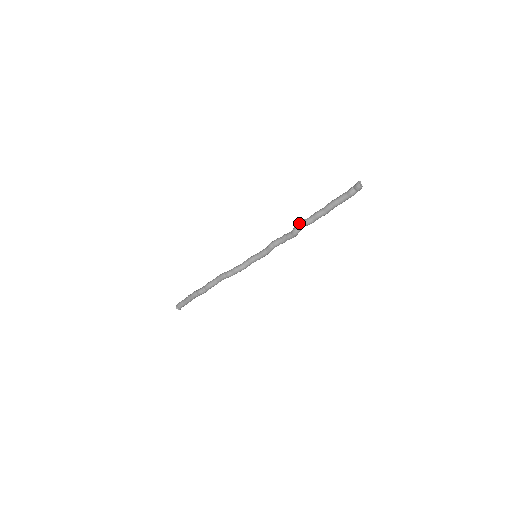
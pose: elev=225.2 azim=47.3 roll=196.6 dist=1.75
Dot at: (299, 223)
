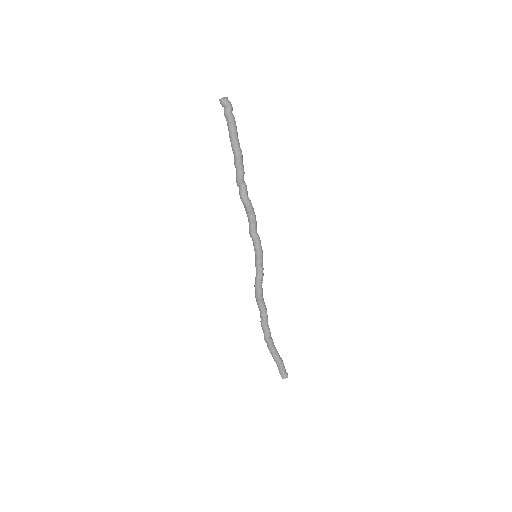
Dot at: (239, 187)
